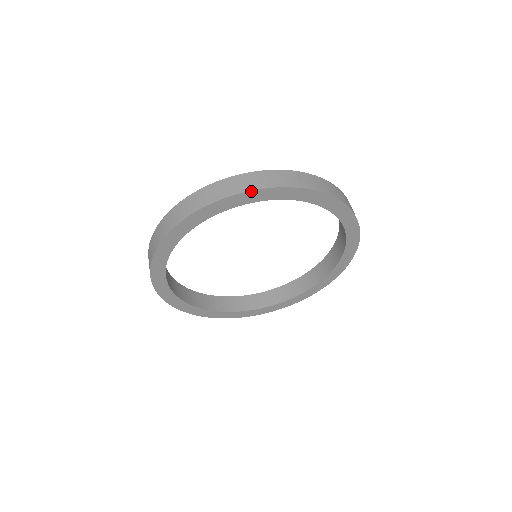
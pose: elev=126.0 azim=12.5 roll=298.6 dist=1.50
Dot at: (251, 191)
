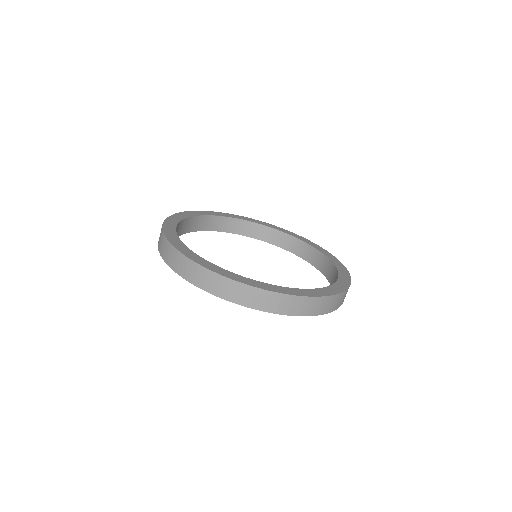
Dot at: (334, 310)
